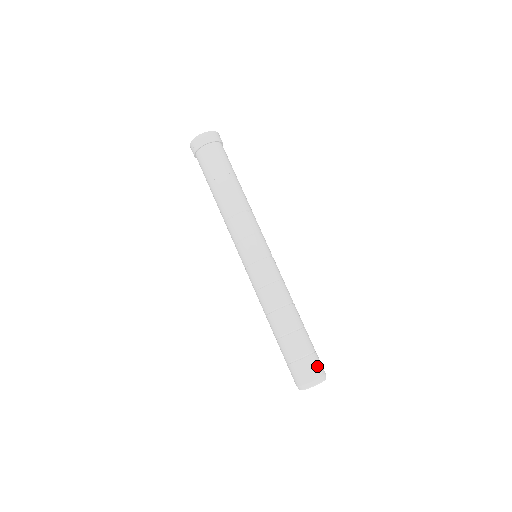
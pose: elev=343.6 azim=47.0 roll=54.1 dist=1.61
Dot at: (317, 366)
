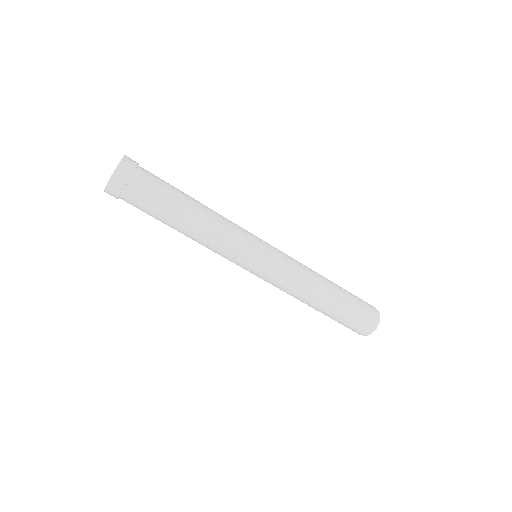
Dot at: (370, 312)
